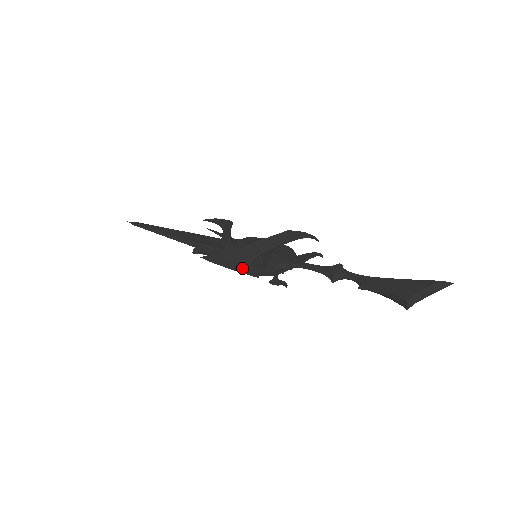
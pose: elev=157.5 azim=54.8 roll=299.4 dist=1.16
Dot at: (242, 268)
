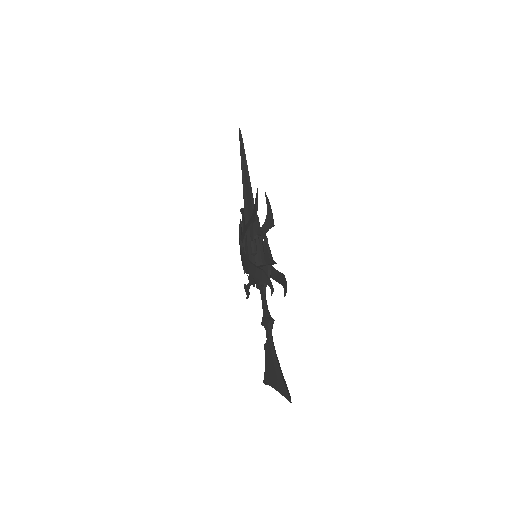
Dot at: occluded
